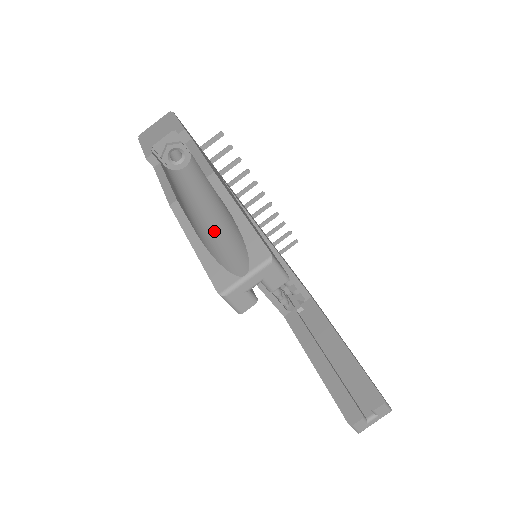
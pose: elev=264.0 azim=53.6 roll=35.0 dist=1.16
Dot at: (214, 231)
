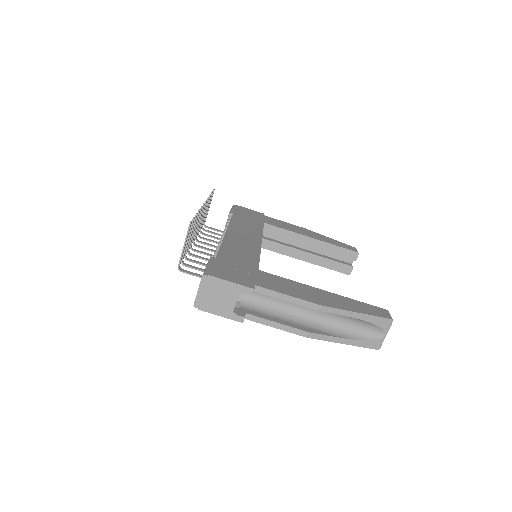
Dot at: (336, 324)
